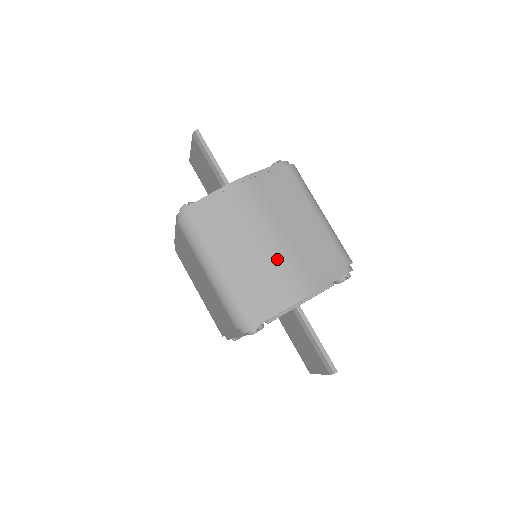
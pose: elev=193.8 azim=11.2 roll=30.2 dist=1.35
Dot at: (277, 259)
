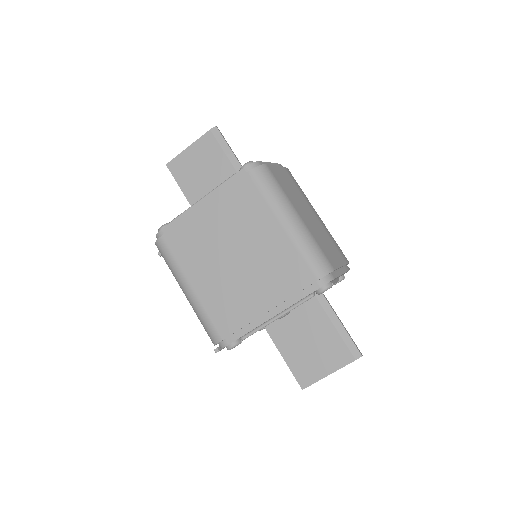
Dot at: (327, 231)
